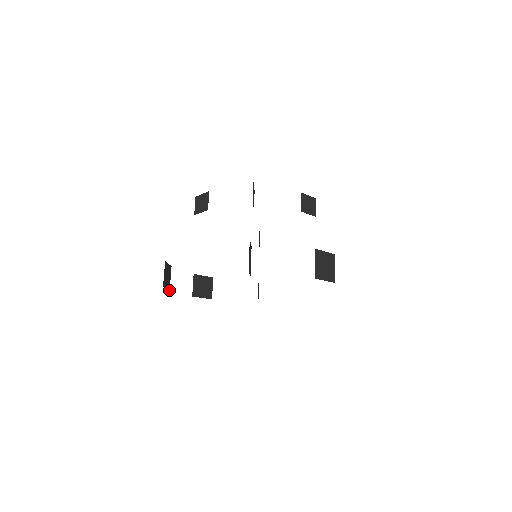
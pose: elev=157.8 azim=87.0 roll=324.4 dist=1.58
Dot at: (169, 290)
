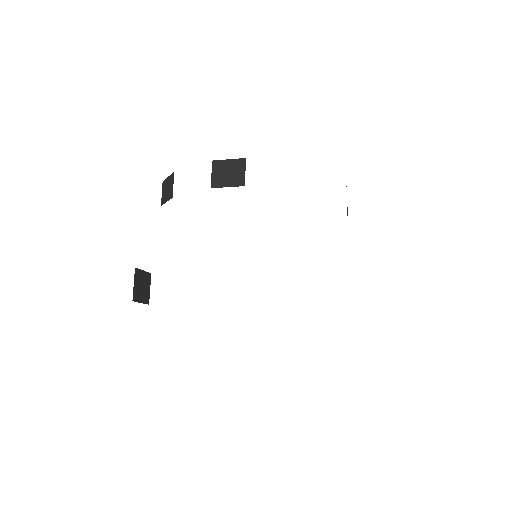
Dot at: occluded
